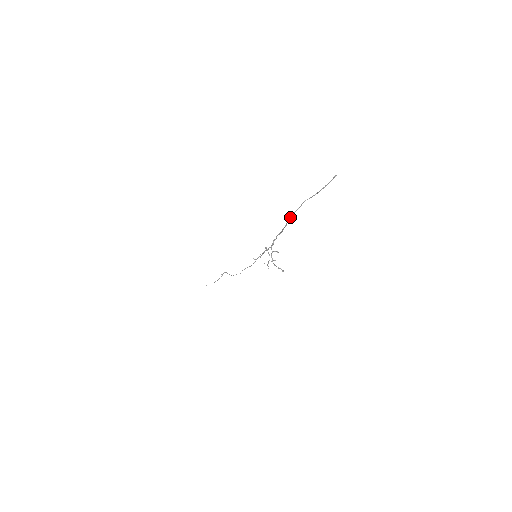
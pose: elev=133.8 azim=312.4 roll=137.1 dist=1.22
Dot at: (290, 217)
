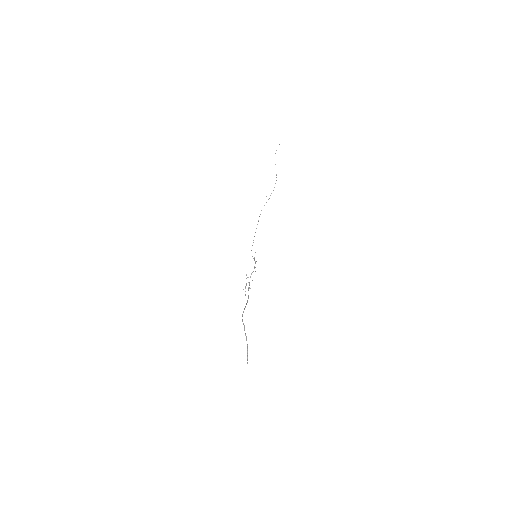
Dot at: occluded
